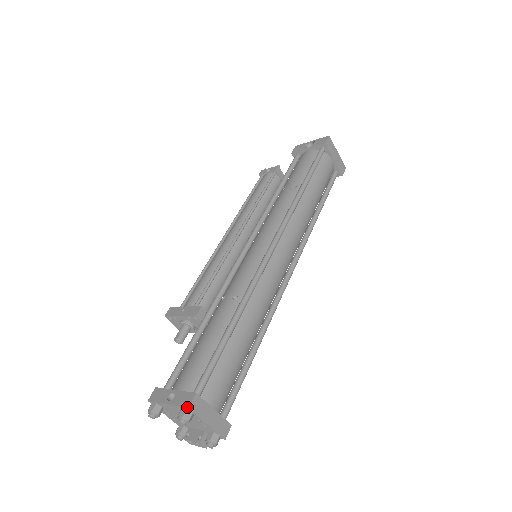
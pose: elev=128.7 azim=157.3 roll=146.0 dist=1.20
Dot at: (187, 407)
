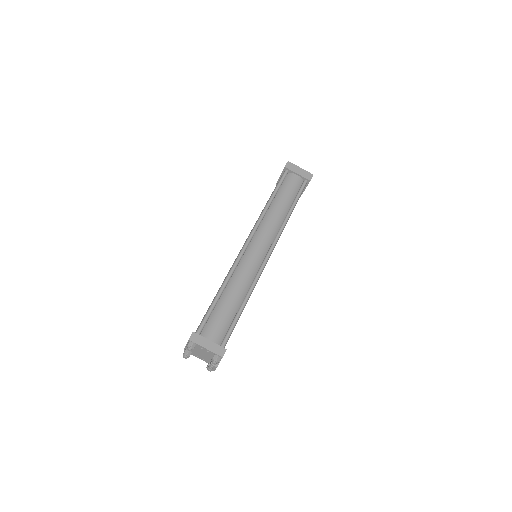
Dot at: occluded
